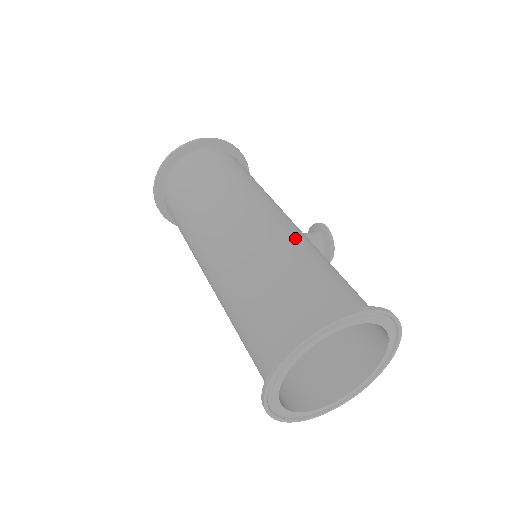
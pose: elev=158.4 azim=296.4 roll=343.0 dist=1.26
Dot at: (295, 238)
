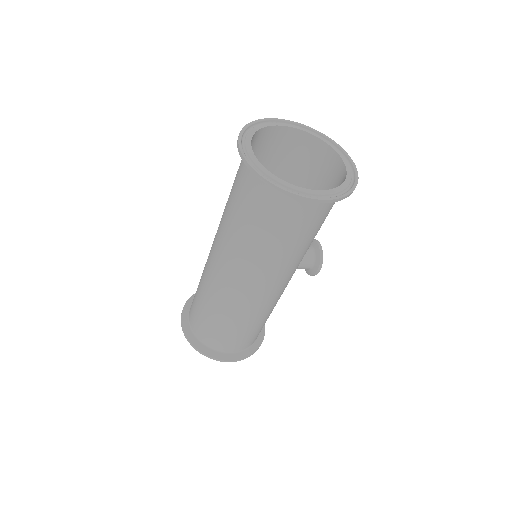
Dot at: occluded
